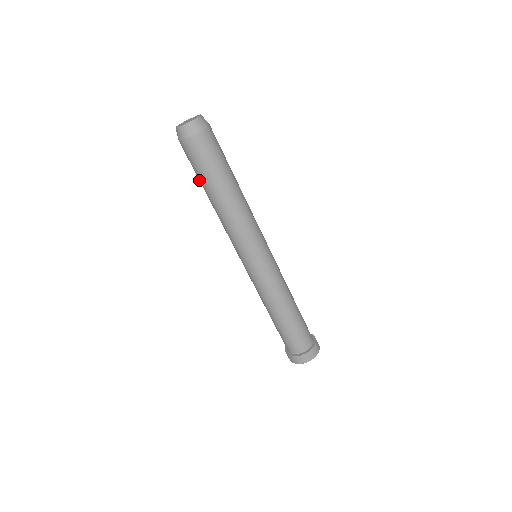
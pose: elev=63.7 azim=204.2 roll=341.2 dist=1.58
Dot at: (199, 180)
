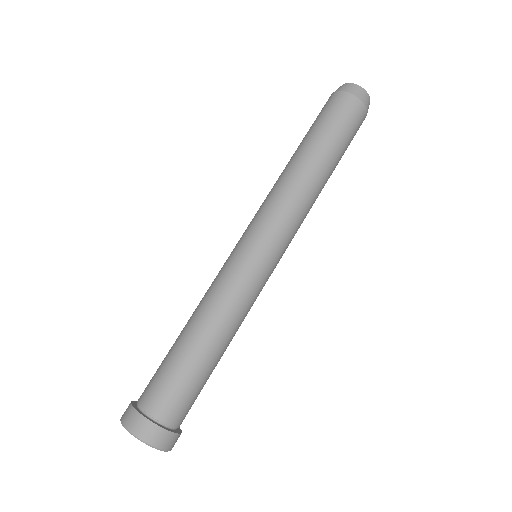
Dot at: occluded
